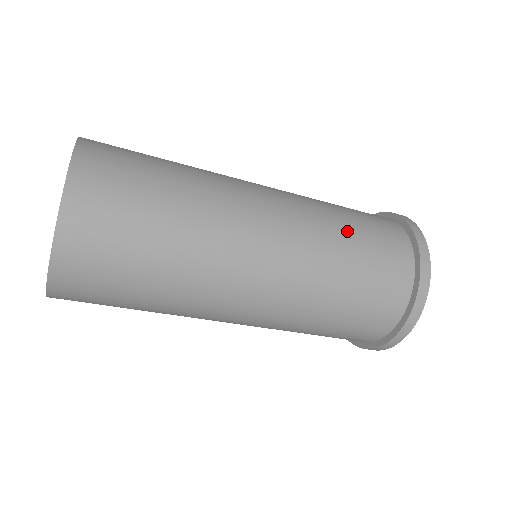
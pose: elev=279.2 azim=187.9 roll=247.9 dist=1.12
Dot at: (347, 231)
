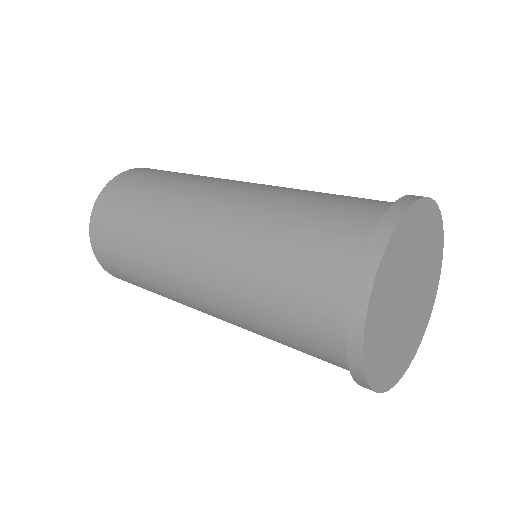
Dot at: (263, 309)
